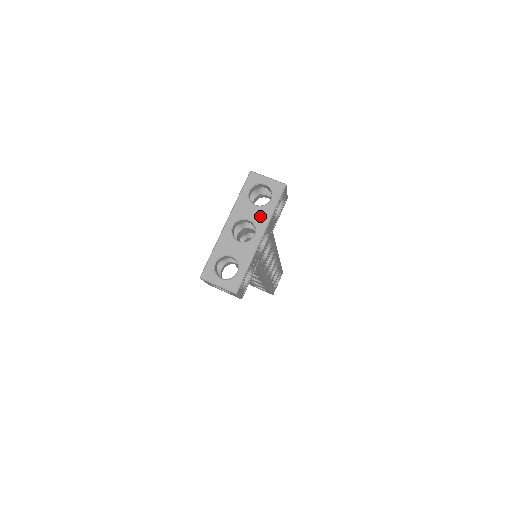
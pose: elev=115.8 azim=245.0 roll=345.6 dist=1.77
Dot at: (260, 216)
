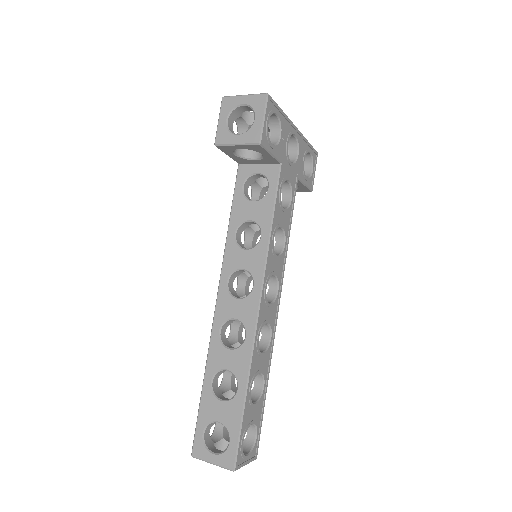
Dot at: occluded
